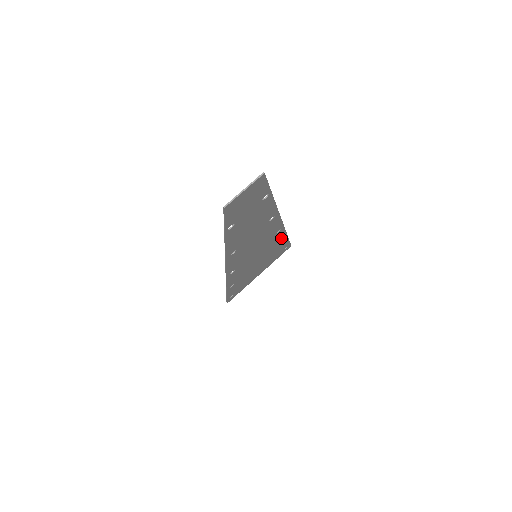
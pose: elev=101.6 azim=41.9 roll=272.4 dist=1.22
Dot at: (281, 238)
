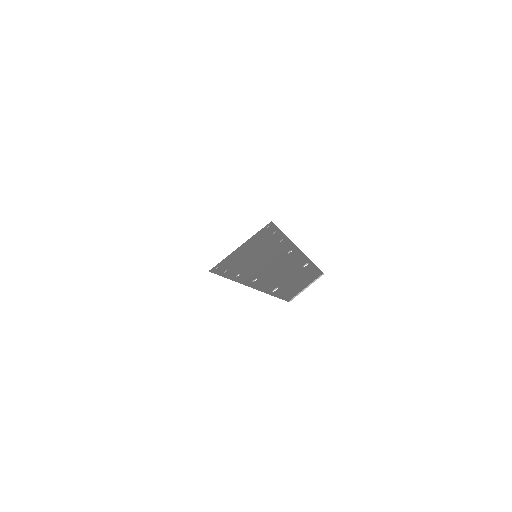
Dot at: (276, 235)
